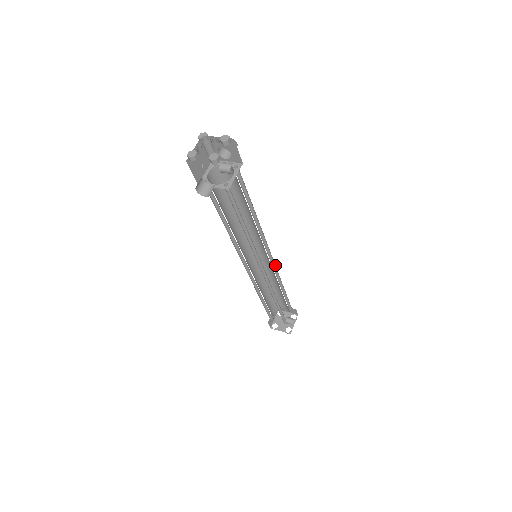
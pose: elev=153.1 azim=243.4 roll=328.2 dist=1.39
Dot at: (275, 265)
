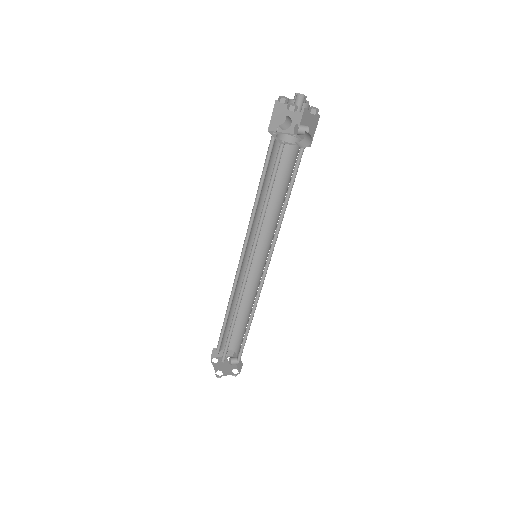
Dot at: (254, 274)
